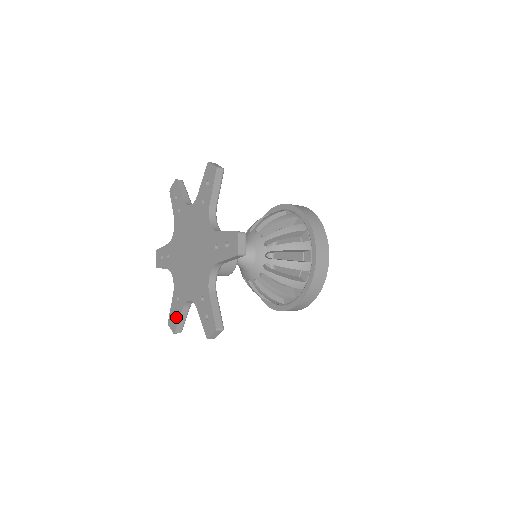
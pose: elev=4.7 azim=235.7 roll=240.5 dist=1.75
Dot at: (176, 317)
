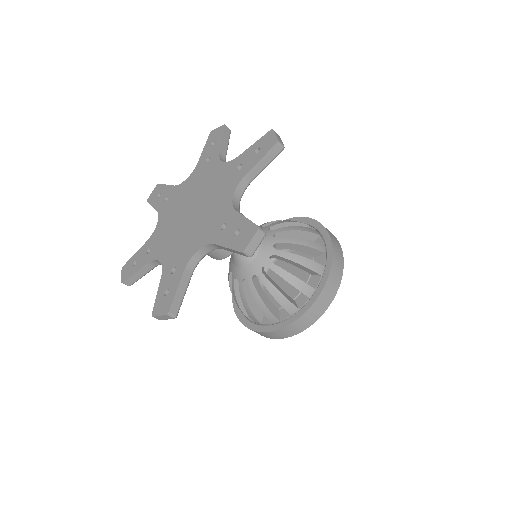
Dot at: (171, 291)
